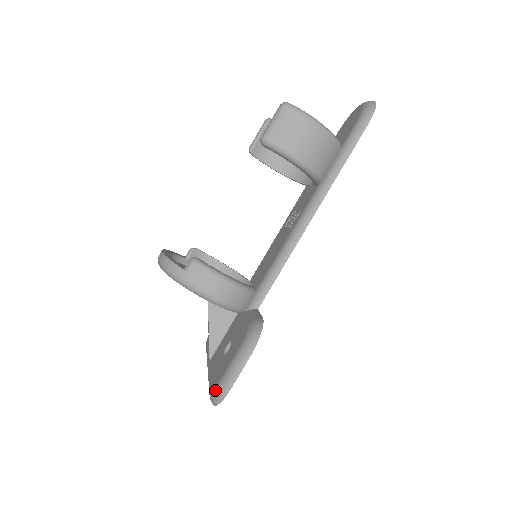
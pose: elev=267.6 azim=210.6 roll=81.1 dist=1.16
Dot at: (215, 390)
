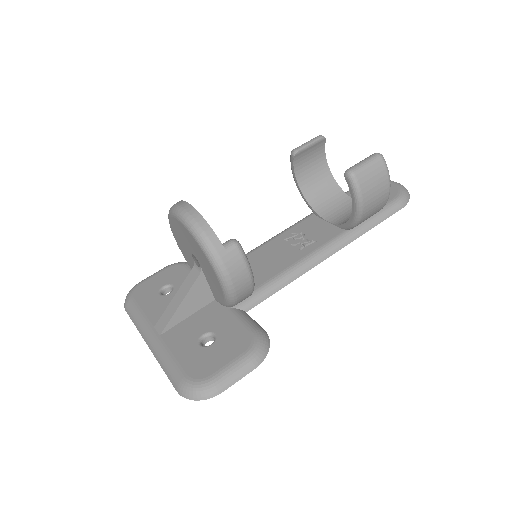
Dot at: (200, 385)
